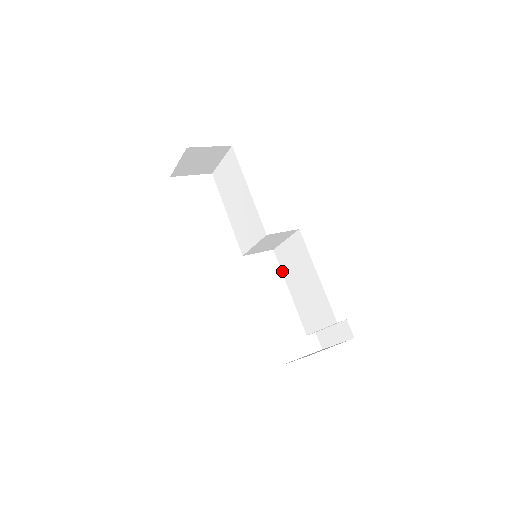
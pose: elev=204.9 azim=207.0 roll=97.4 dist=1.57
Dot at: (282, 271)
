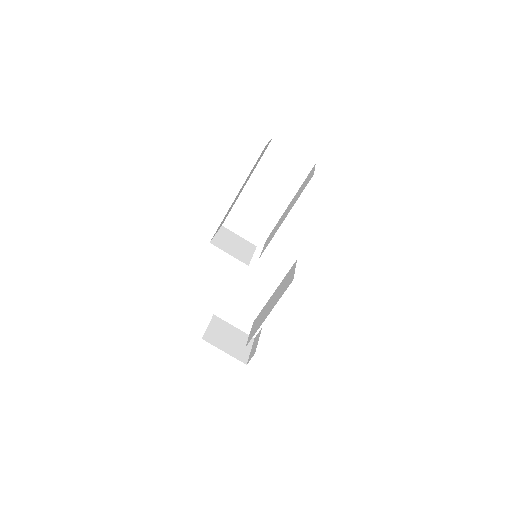
Dot at: (285, 277)
